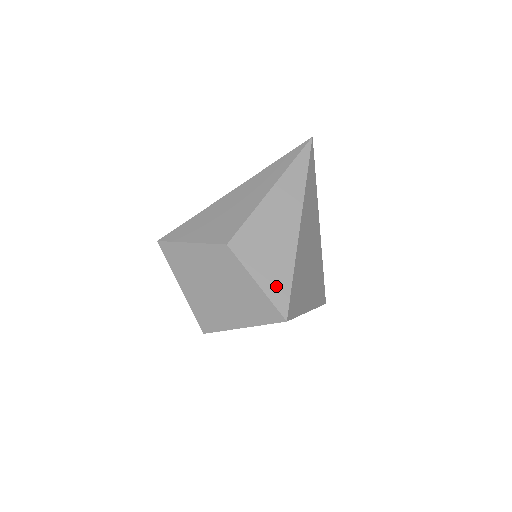
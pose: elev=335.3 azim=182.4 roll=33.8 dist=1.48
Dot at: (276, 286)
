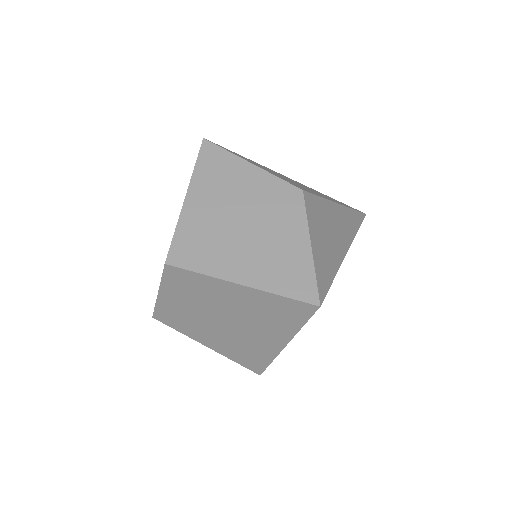
Dot at: (322, 268)
